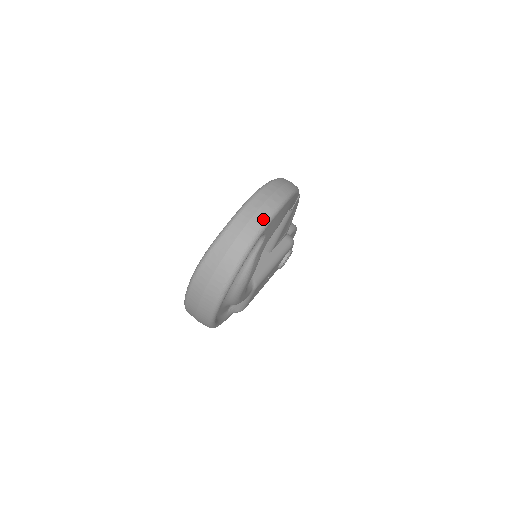
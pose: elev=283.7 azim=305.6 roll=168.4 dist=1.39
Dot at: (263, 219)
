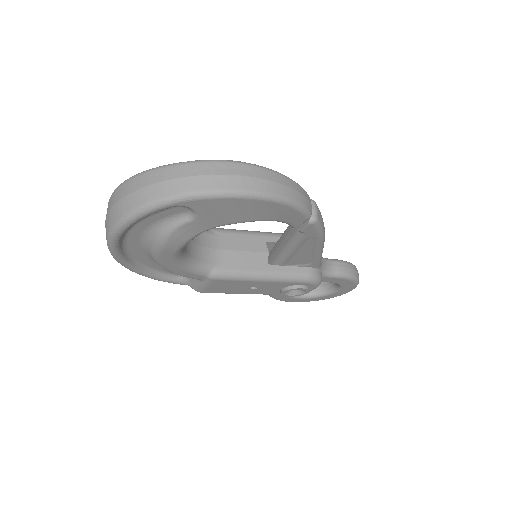
Dot at: (193, 188)
